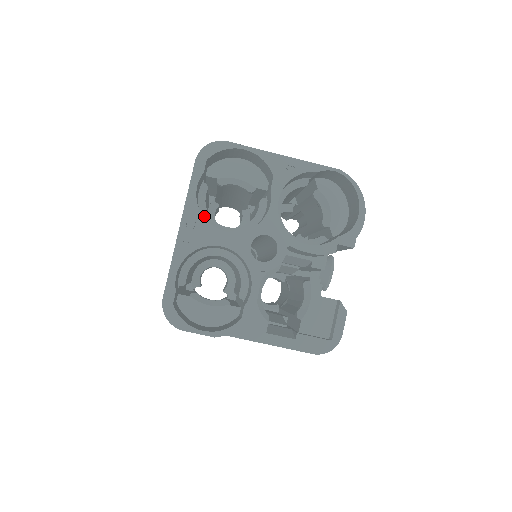
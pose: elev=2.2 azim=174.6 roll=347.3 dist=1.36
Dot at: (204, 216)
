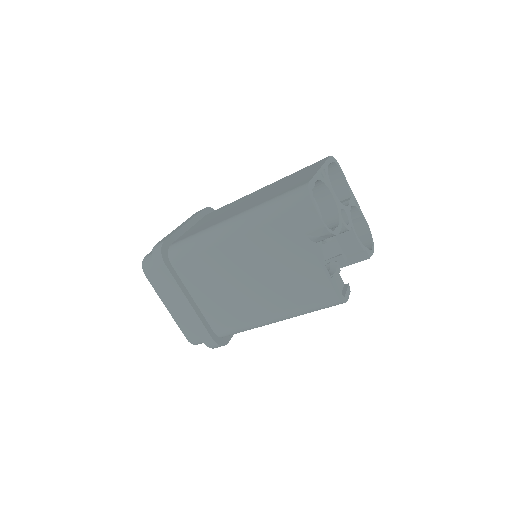
Dot at: occluded
